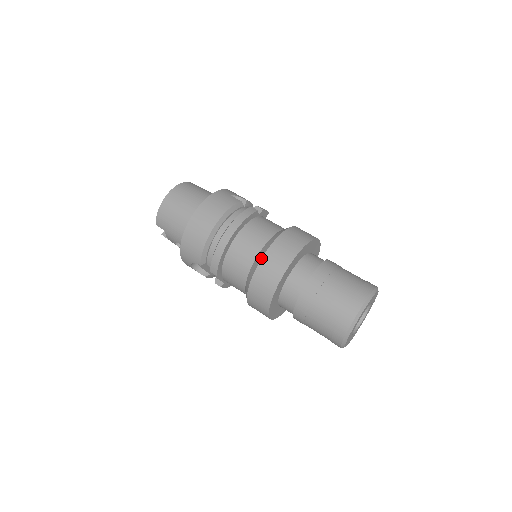
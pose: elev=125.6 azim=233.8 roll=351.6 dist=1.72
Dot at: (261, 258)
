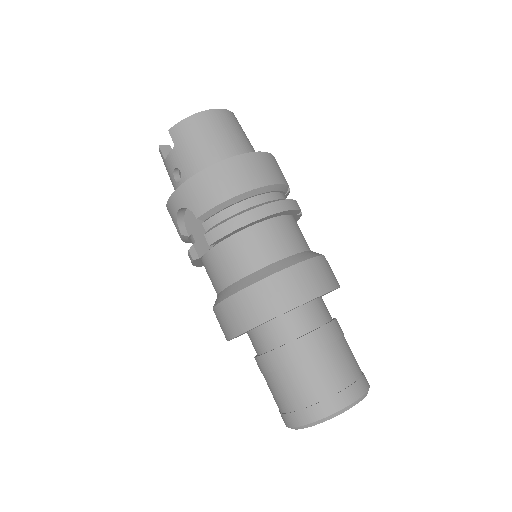
Dot at: (287, 267)
